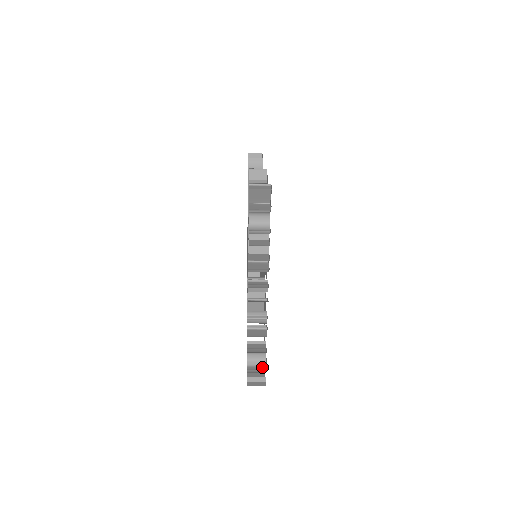
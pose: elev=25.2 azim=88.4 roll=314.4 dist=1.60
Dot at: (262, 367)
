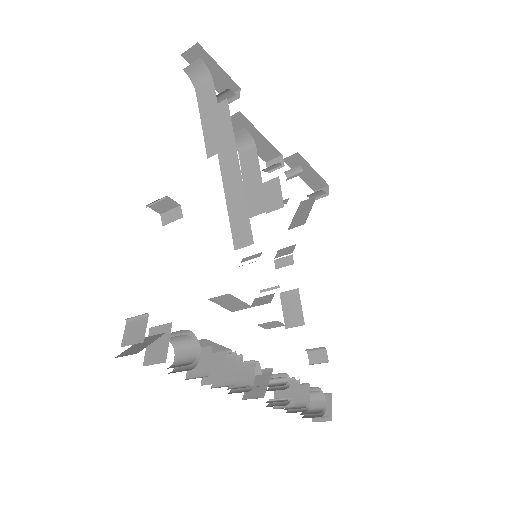
Dot at: (320, 402)
